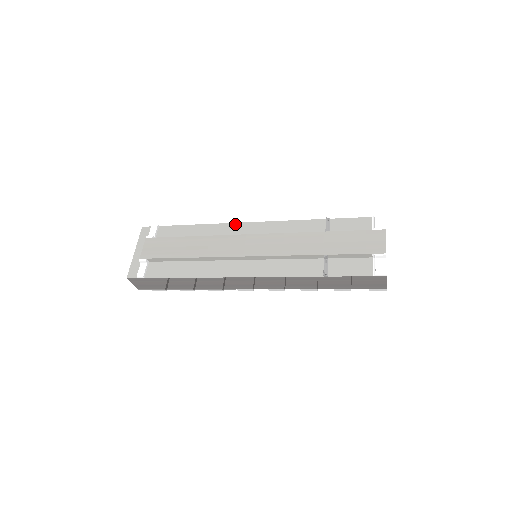
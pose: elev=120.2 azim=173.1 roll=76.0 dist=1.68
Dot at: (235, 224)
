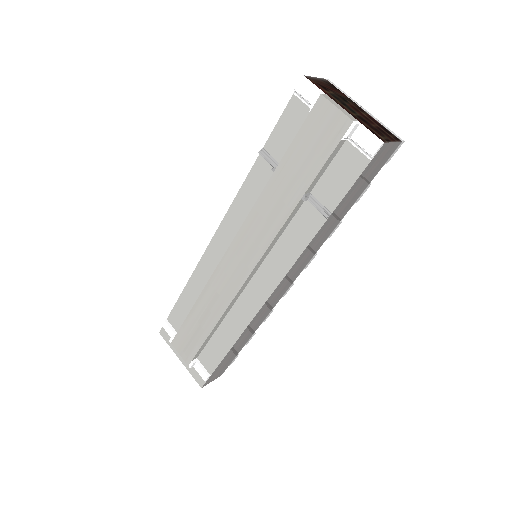
Dot at: (206, 253)
